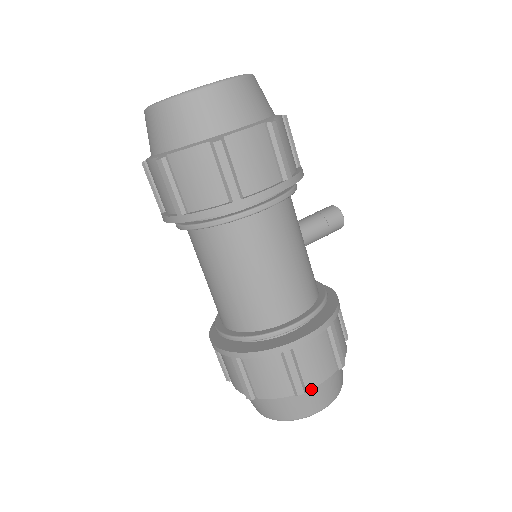
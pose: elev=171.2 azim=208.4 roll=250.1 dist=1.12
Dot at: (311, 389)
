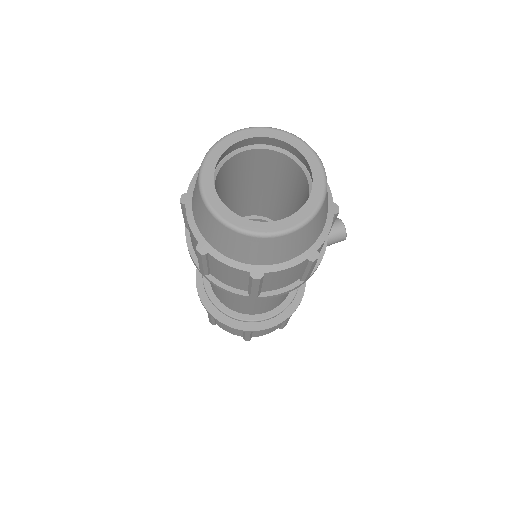
Dot at: occluded
